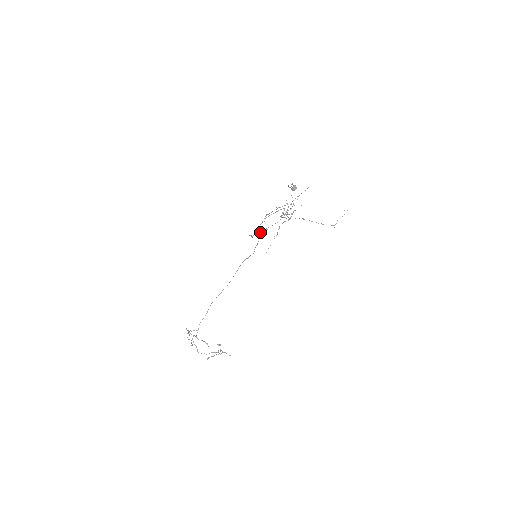
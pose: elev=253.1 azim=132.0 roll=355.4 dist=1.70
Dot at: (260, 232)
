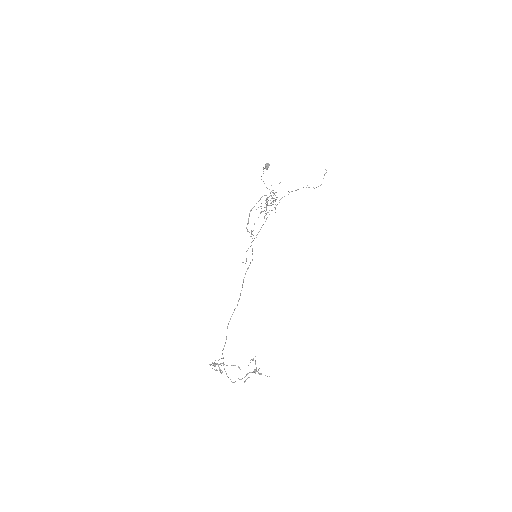
Dot at: occluded
